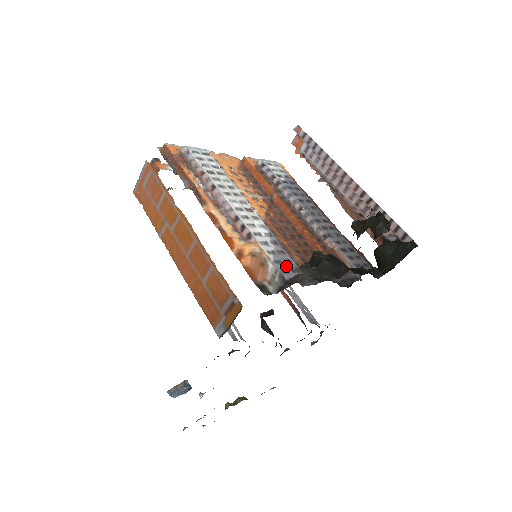
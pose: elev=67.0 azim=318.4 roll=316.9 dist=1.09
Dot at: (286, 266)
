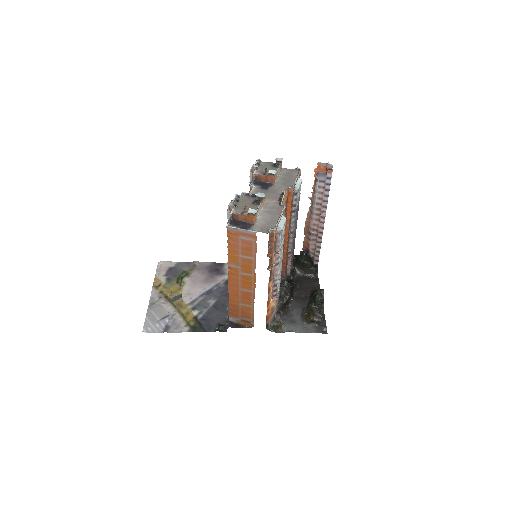
Dot at: (277, 306)
